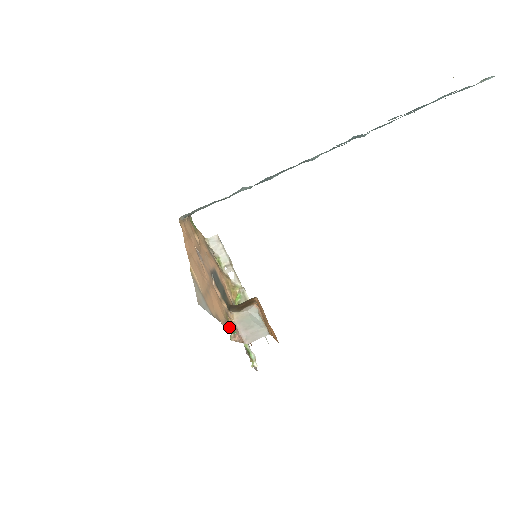
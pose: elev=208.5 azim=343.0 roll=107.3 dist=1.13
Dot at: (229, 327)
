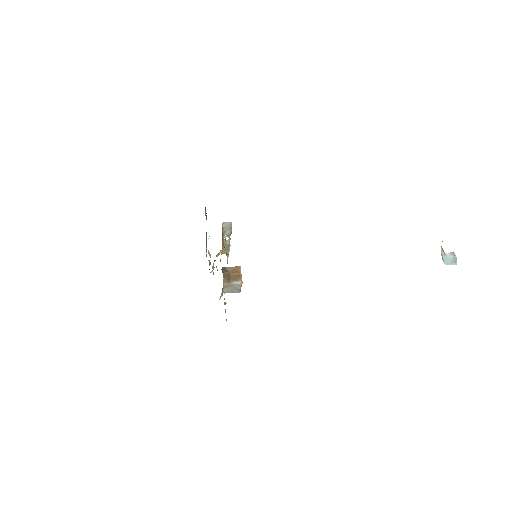
Dot at: occluded
